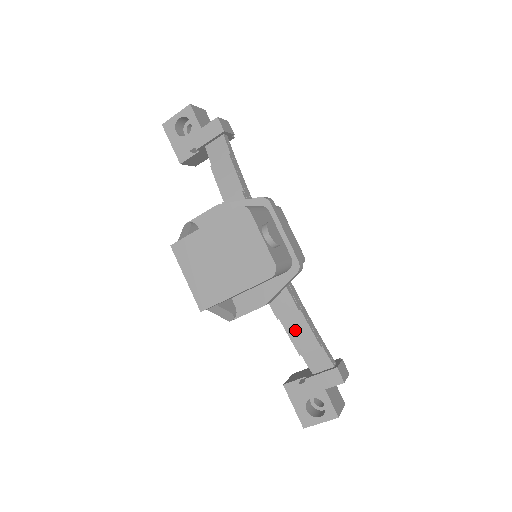
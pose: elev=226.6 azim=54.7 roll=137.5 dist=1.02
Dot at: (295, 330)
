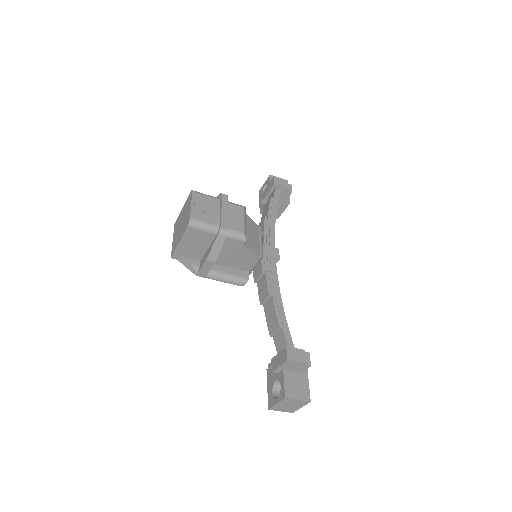
Dot at: (269, 314)
